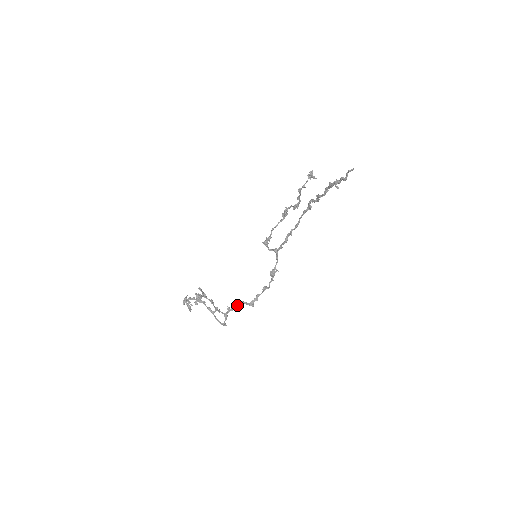
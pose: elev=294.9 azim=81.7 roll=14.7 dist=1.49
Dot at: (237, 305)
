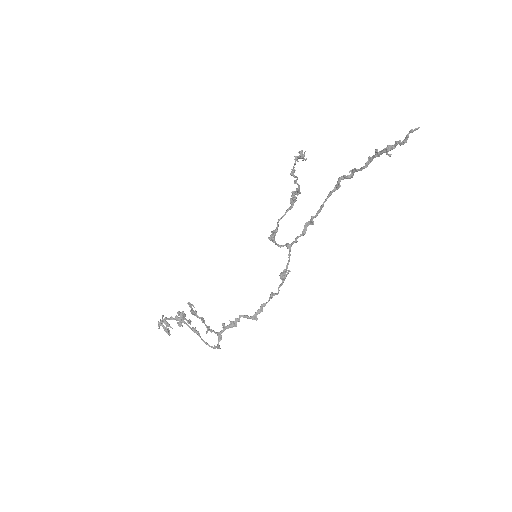
Dot at: (235, 320)
